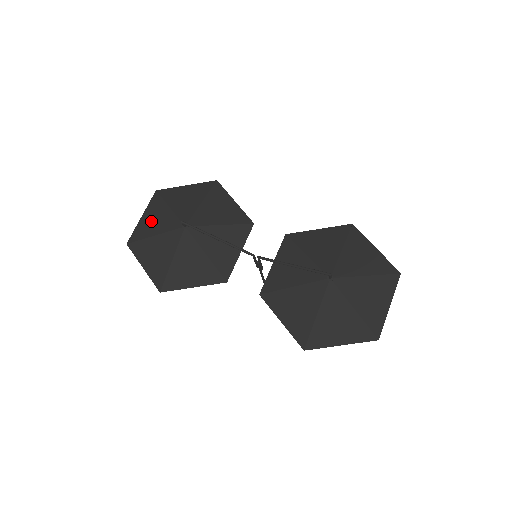
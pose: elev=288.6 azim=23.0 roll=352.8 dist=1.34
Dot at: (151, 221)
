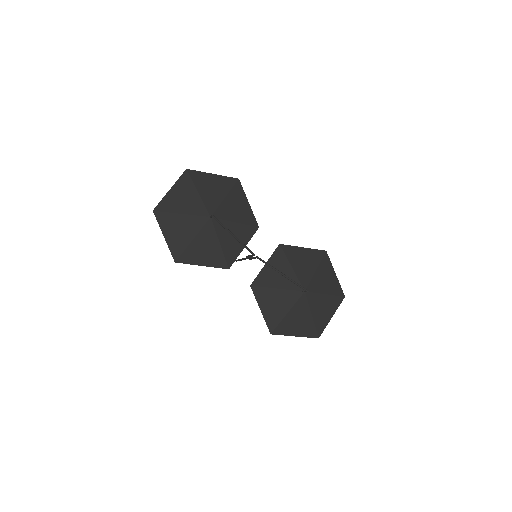
Dot at: (179, 198)
